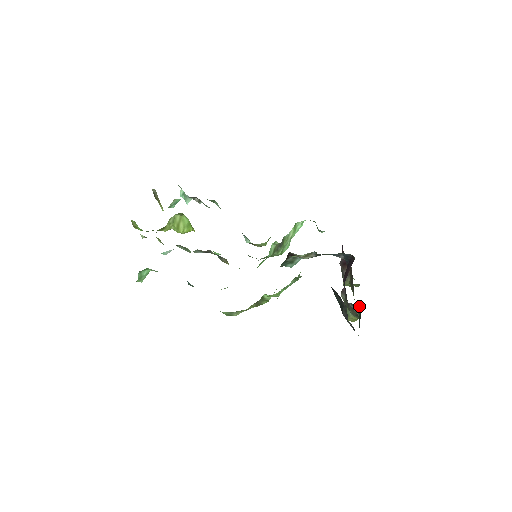
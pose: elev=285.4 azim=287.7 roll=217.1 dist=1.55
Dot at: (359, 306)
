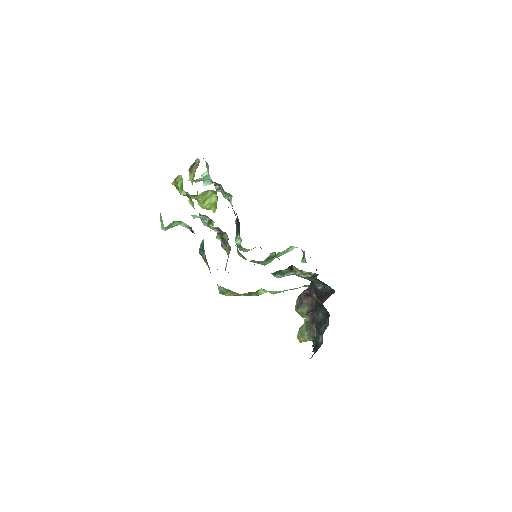
Dot at: occluded
